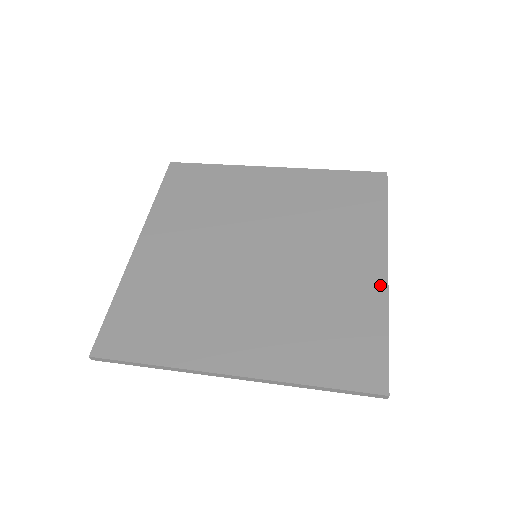
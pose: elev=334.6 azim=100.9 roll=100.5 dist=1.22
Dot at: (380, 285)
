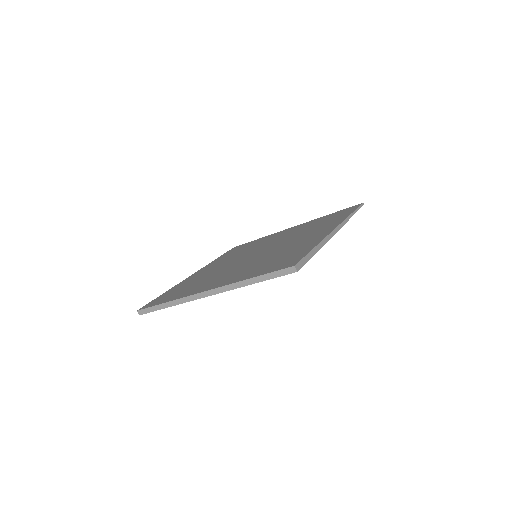
Dot at: (323, 236)
